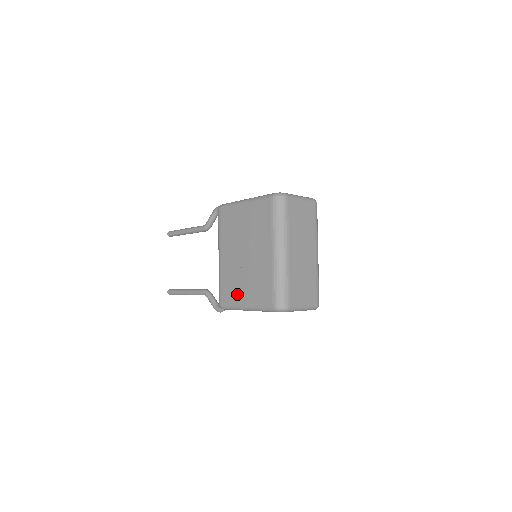
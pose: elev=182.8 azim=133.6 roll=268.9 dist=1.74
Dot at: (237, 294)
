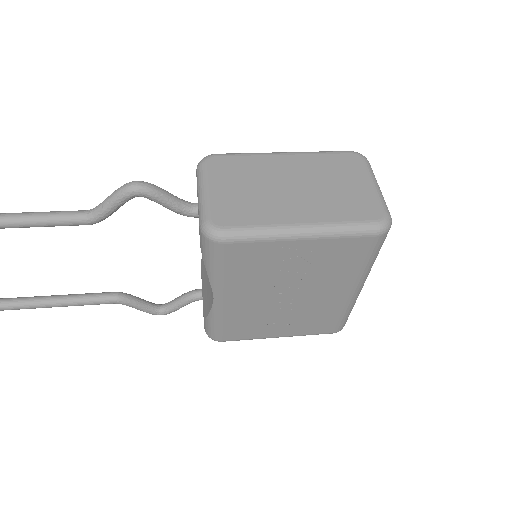
Dot at: (262, 331)
